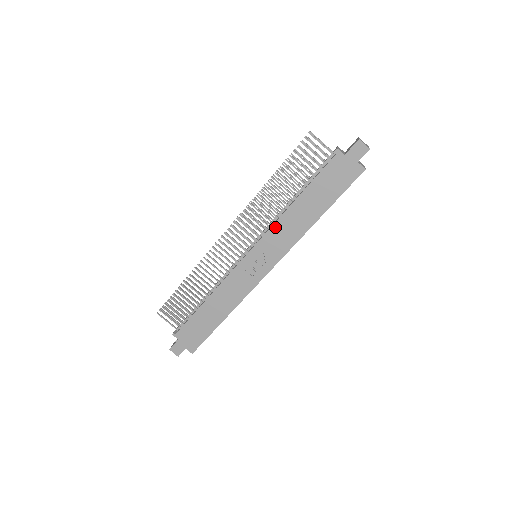
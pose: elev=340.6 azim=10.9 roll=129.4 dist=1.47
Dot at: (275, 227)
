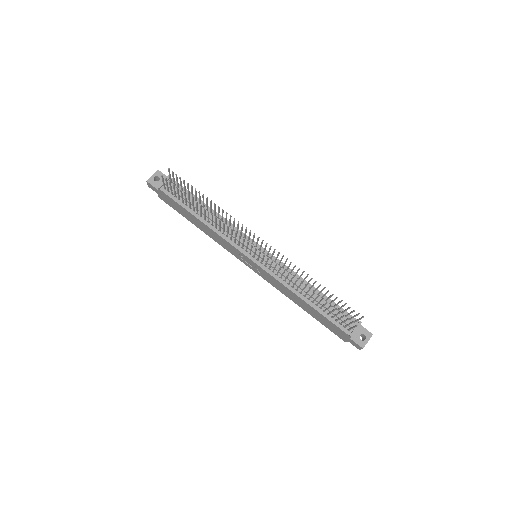
Dot at: (280, 283)
